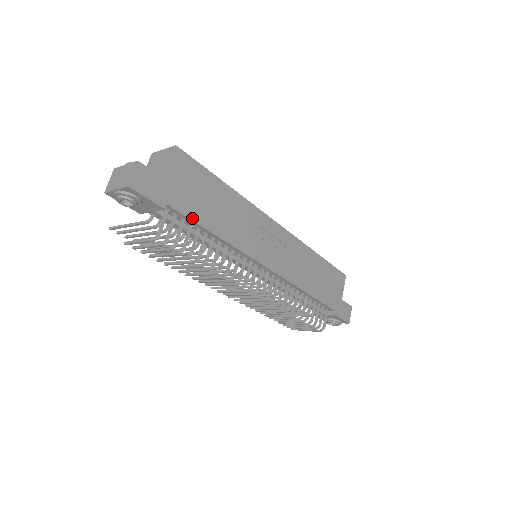
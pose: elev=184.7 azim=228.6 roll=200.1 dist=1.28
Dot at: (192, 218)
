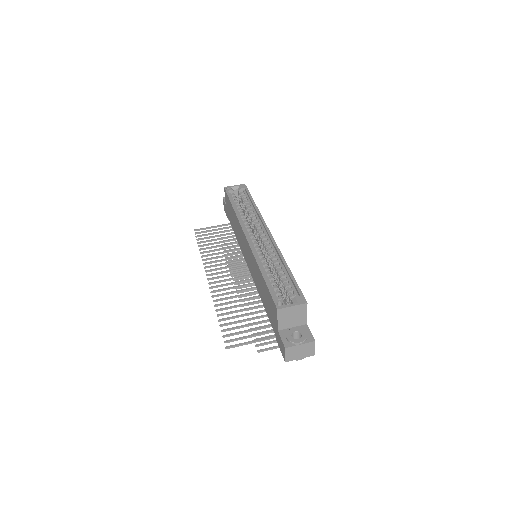
Dot at: occluded
